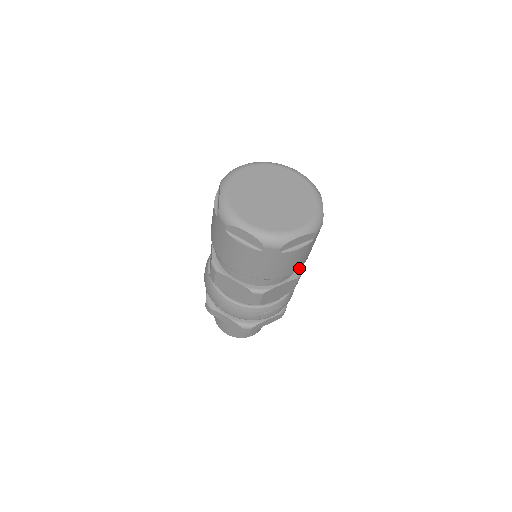
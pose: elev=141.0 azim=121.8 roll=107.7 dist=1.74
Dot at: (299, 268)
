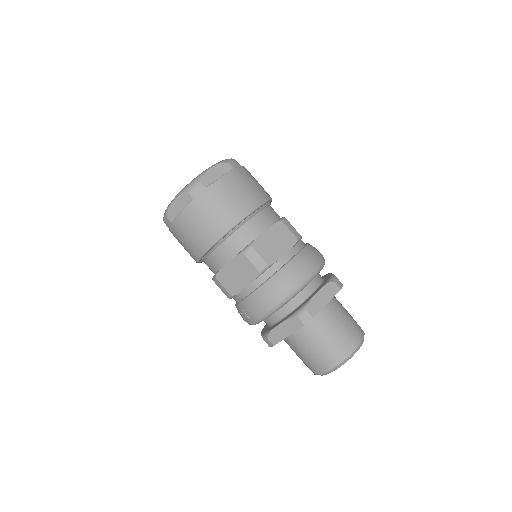
Dot at: occluded
